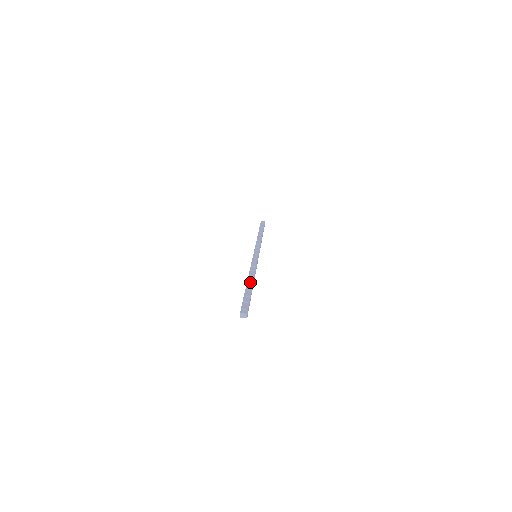
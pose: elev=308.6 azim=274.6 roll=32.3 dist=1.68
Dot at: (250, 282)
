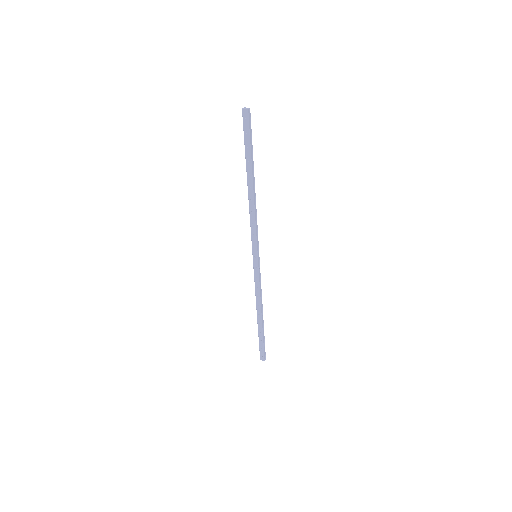
Dot at: (252, 180)
